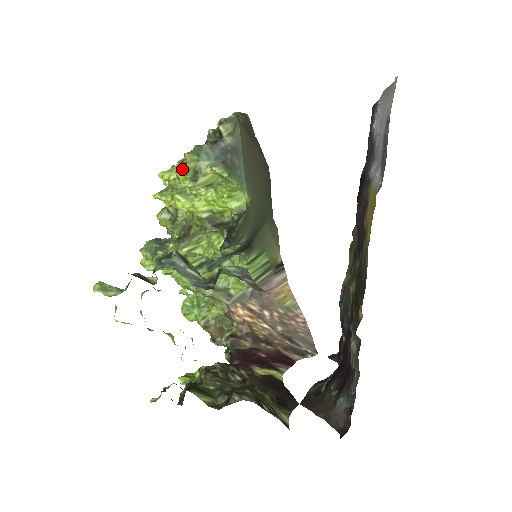
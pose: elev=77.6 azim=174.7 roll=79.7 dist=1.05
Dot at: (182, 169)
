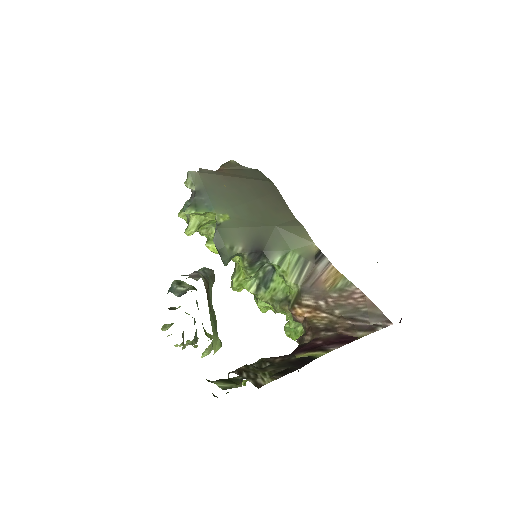
Dot at: occluded
